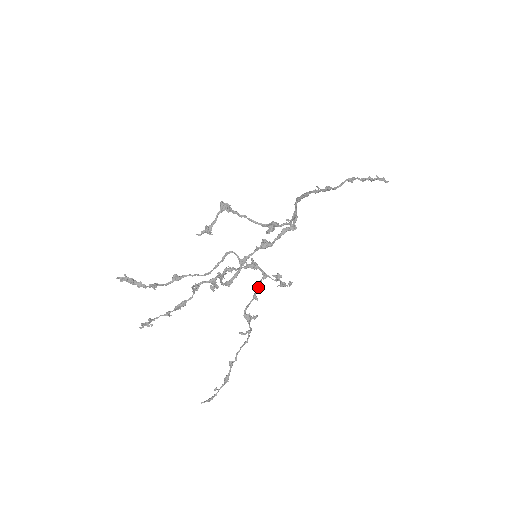
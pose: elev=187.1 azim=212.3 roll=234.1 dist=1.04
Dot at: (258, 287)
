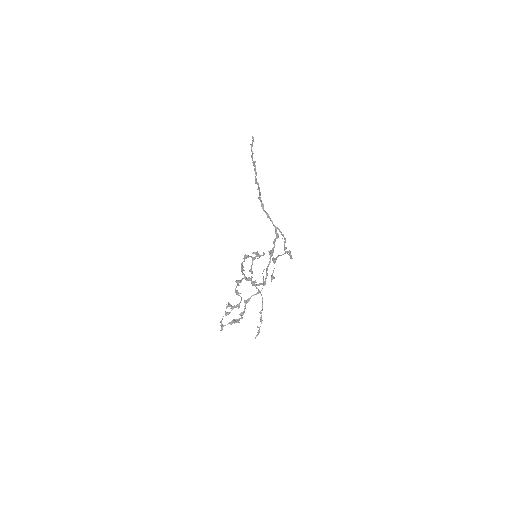
Dot at: occluded
